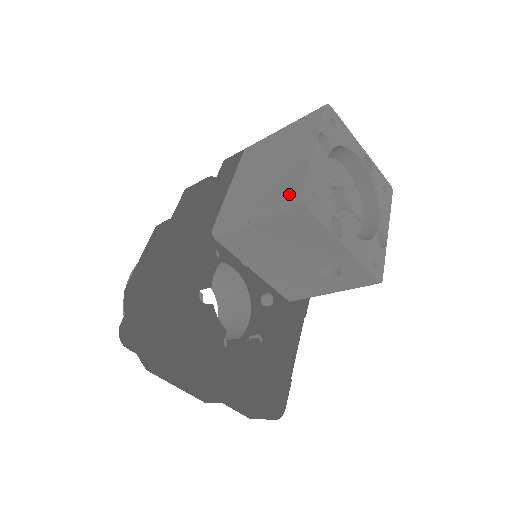
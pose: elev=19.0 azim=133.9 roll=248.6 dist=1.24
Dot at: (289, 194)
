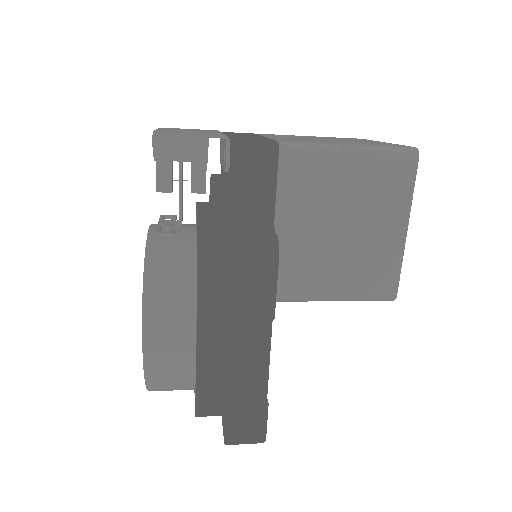
Dot at: (382, 291)
